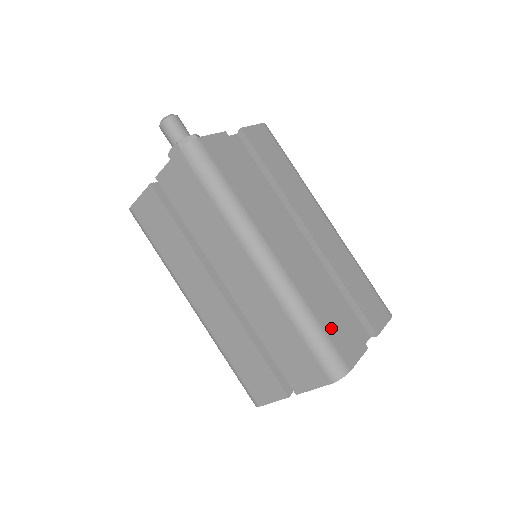
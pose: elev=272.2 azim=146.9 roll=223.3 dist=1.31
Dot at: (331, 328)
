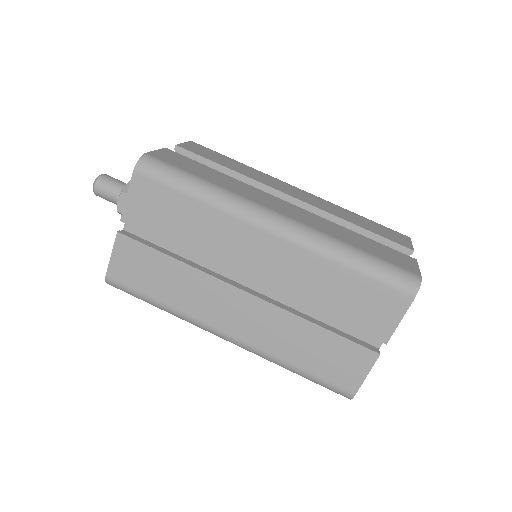
Dot at: (376, 252)
